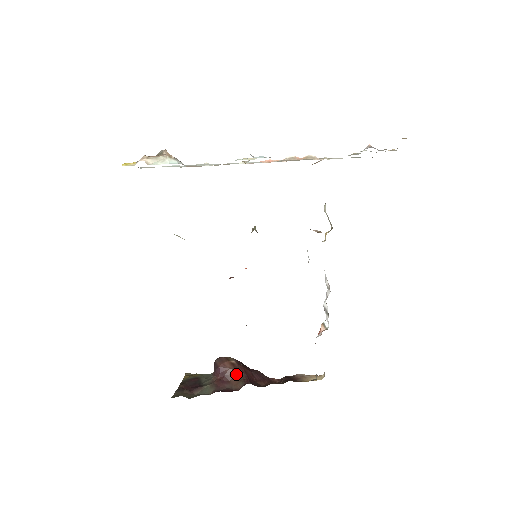
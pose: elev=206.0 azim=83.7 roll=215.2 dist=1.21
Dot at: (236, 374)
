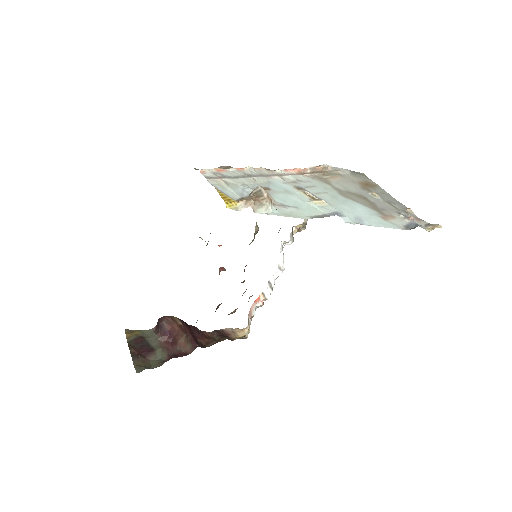
Dot at: (183, 336)
